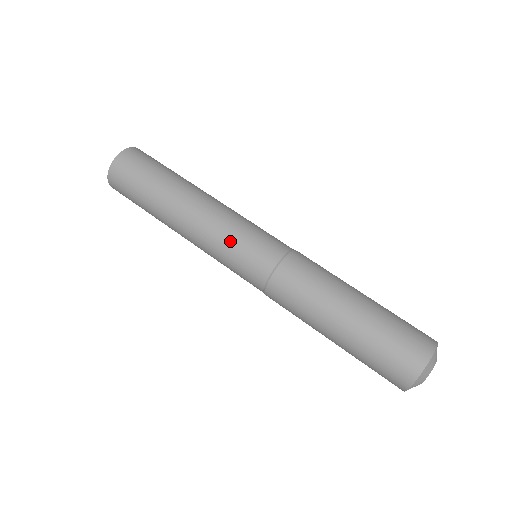
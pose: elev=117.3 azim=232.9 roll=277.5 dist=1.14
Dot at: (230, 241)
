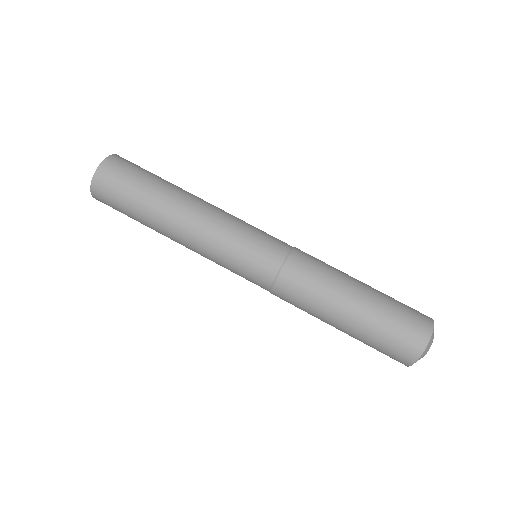
Dot at: (225, 263)
